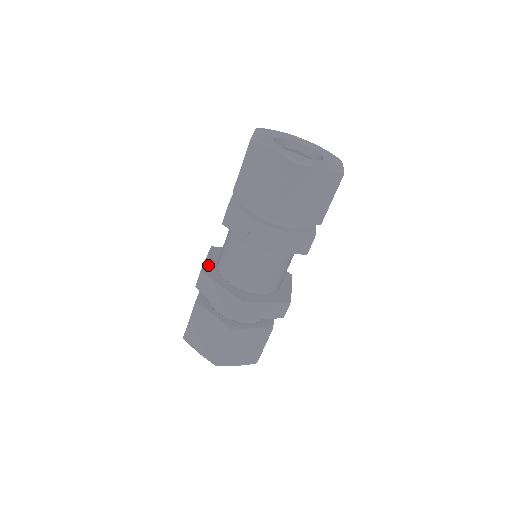
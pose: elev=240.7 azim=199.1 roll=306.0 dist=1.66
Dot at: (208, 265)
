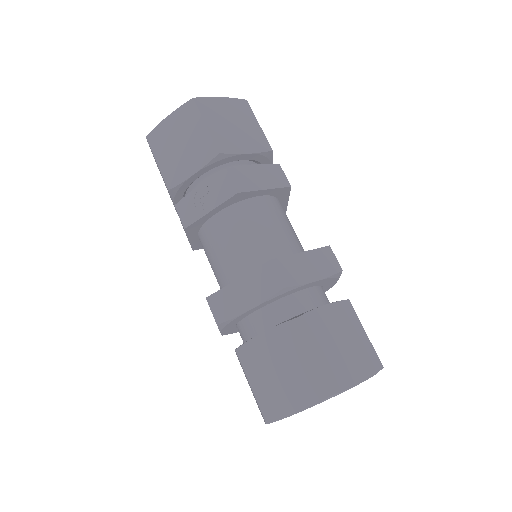
Dot at: occluded
